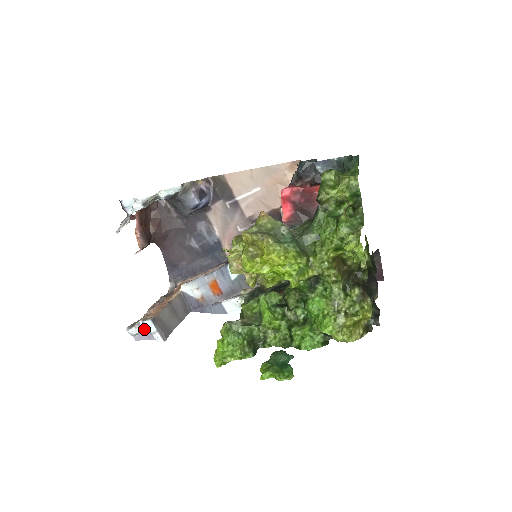
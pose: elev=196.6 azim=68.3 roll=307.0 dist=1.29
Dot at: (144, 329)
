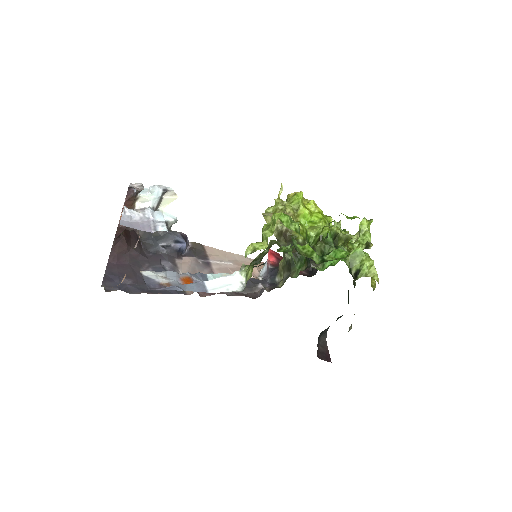
Dot at: (148, 215)
